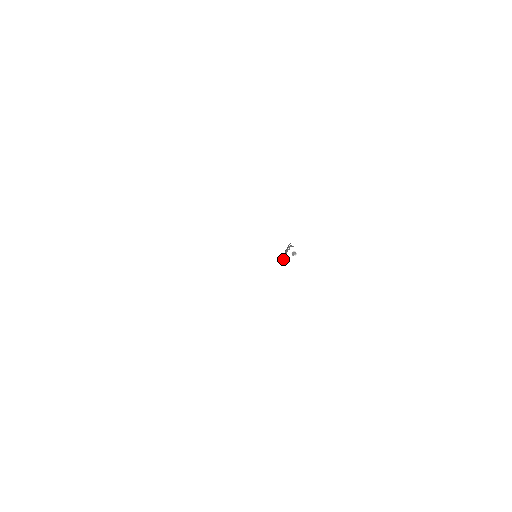
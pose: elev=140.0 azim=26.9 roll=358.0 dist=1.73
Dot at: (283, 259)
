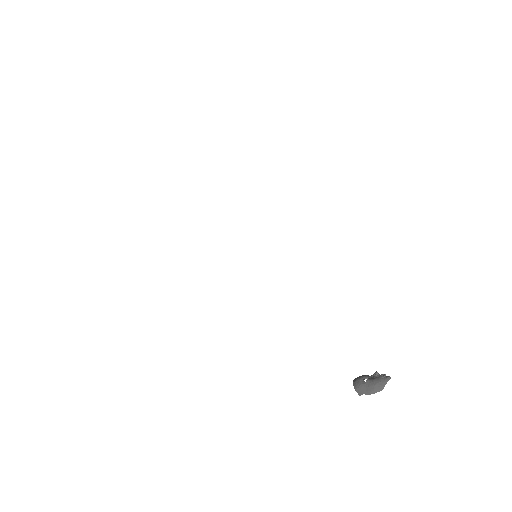
Dot at: (363, 387)
